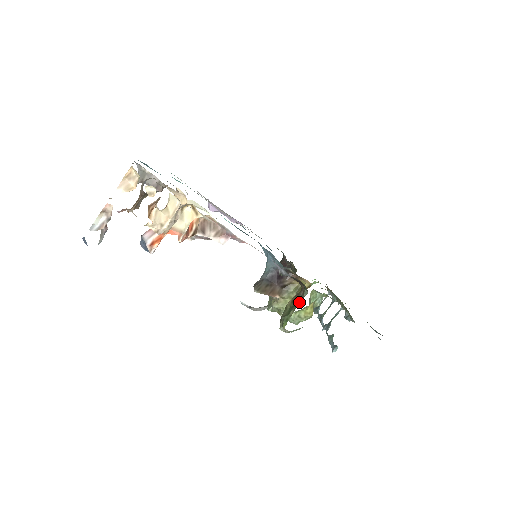
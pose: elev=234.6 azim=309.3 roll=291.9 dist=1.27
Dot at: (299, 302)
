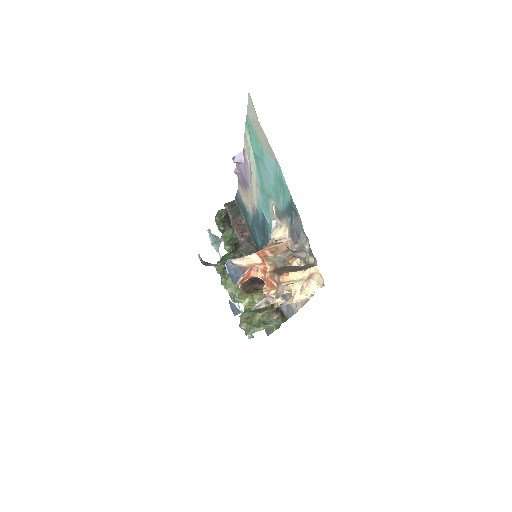
Dot at: (271, 324)
